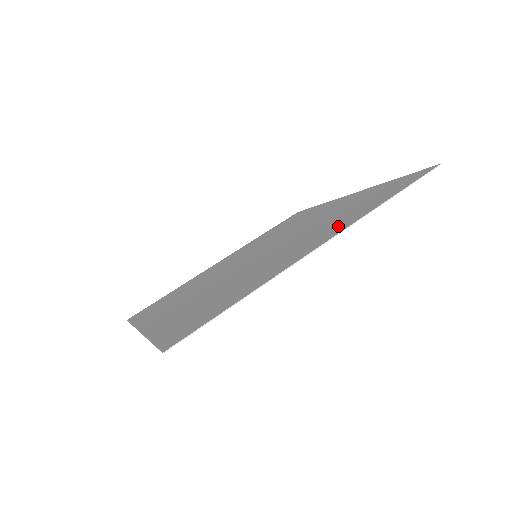
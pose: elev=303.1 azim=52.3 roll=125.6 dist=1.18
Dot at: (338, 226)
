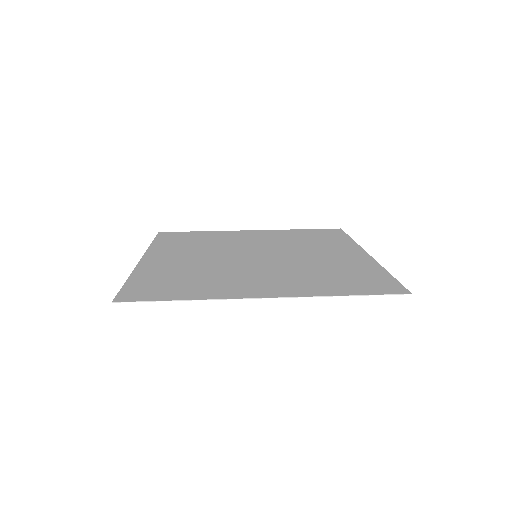
Dot at: (297, 288)
